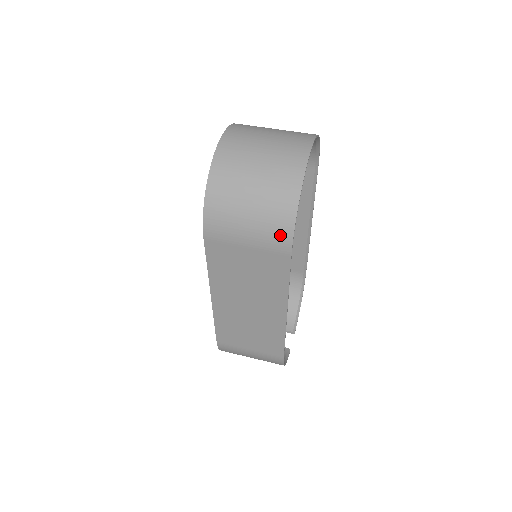
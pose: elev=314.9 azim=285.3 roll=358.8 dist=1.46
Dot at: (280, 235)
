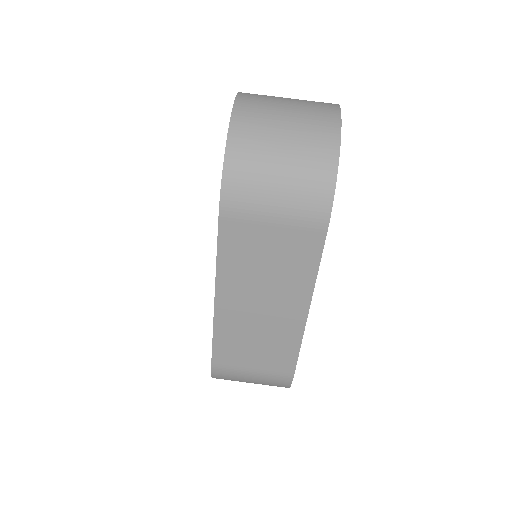
Dot at: (316, 205)
